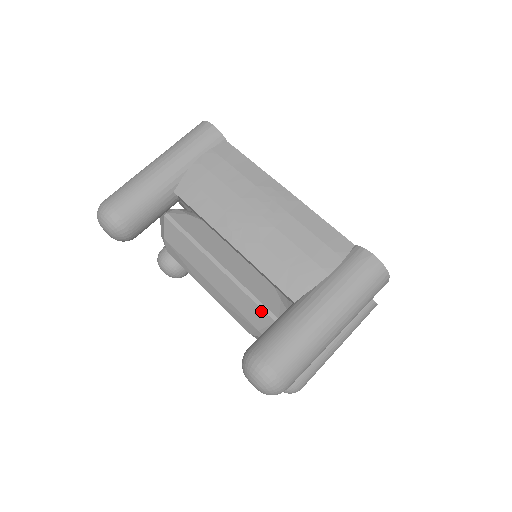
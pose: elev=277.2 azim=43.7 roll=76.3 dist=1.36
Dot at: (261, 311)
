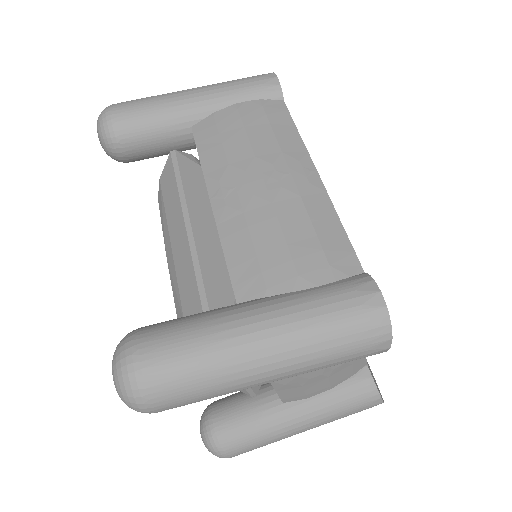
Dot at: (198, 300)
